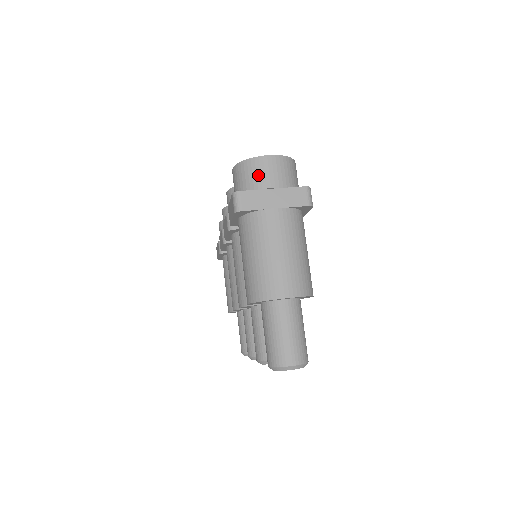
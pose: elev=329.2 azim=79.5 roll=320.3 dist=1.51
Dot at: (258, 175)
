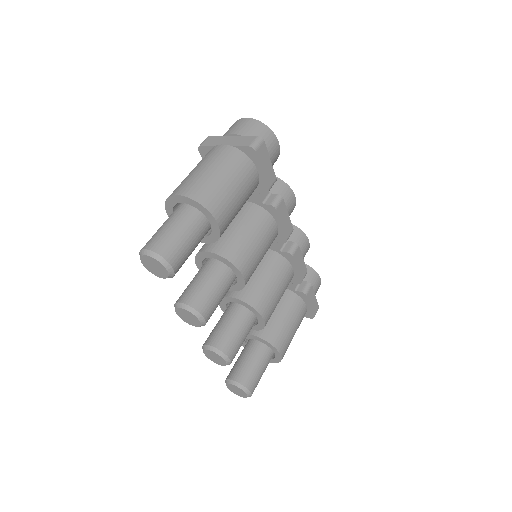
Dot at: (230, 129)
